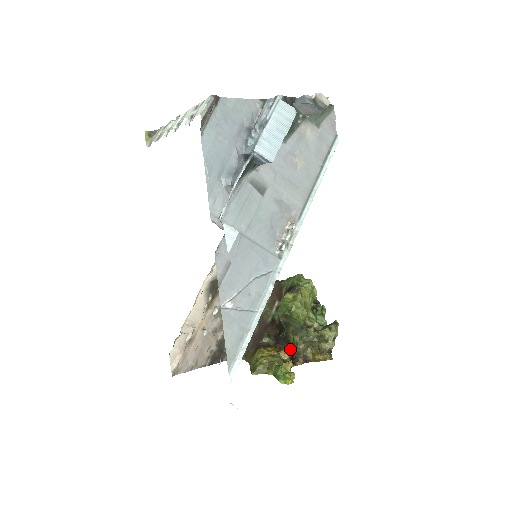
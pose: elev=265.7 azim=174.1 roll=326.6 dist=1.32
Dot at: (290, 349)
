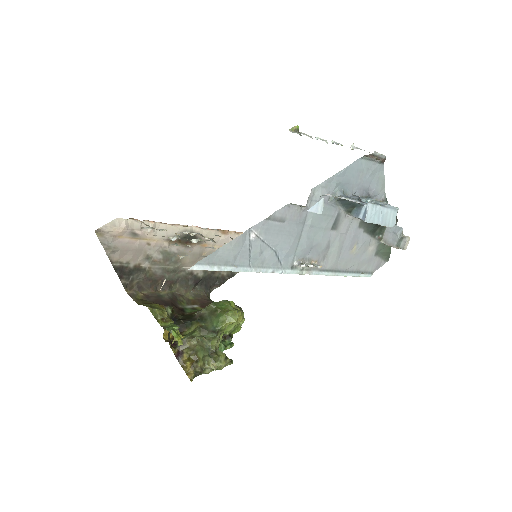
Dot at: occluded
